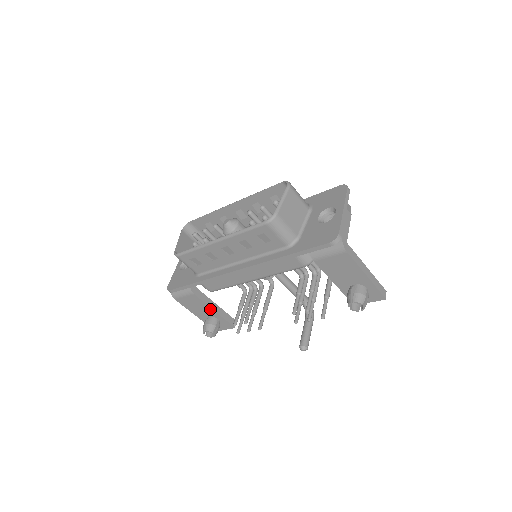
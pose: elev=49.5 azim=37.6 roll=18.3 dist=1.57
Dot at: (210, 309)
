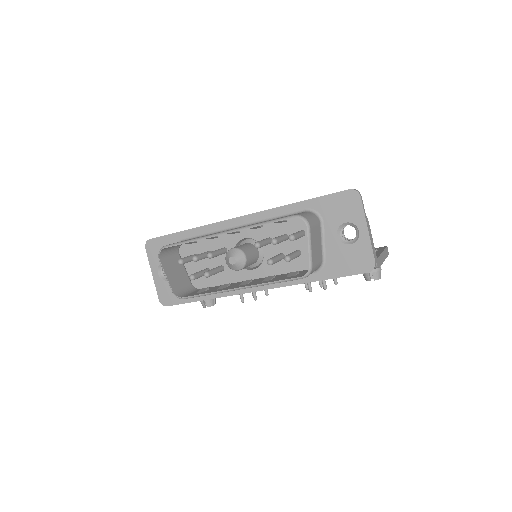
Dot at: occluded
